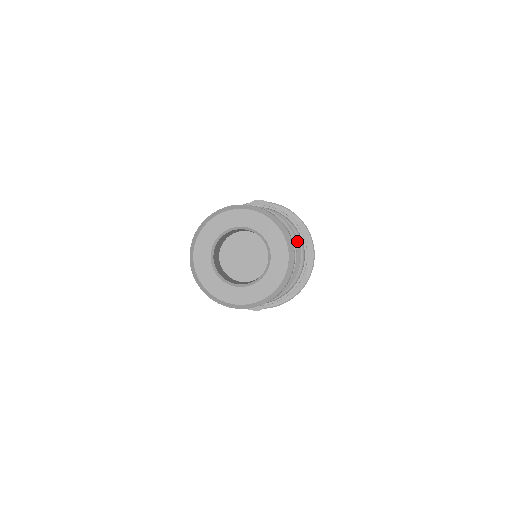
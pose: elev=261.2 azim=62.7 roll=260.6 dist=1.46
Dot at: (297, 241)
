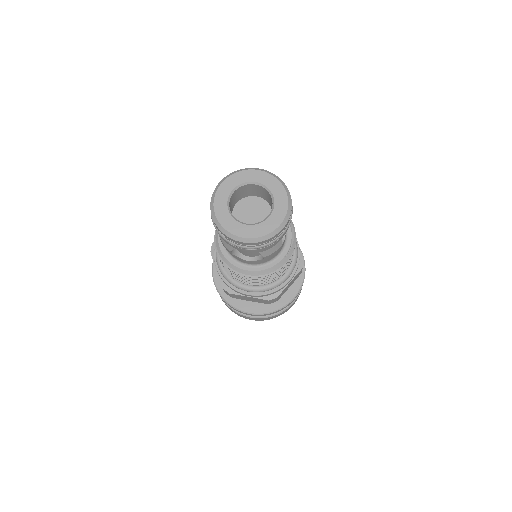
Dot at: (292, 249)
